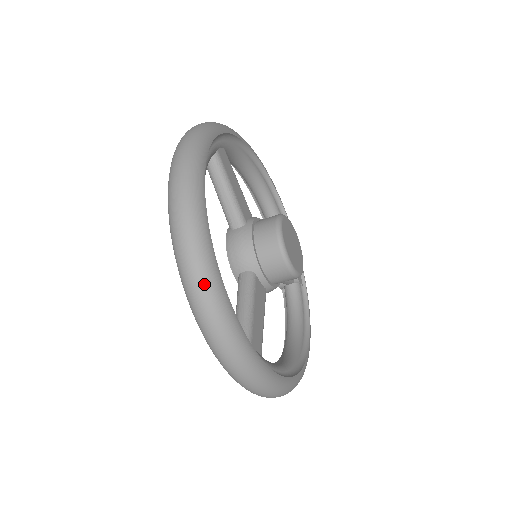
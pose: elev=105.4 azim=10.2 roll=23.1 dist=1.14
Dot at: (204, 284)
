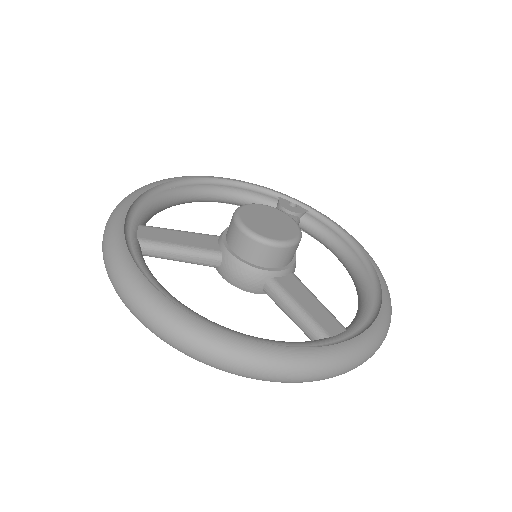
Dot at: (254, 364)
